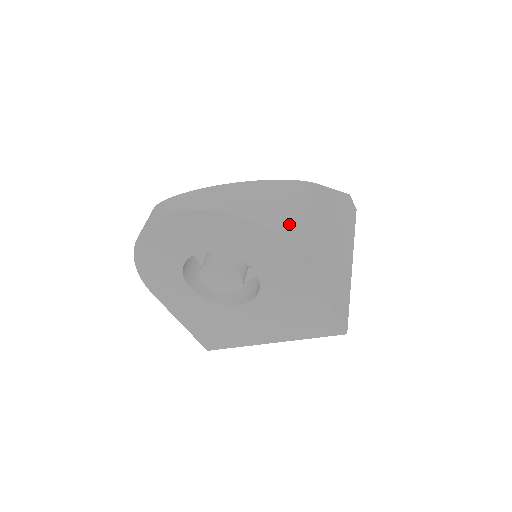
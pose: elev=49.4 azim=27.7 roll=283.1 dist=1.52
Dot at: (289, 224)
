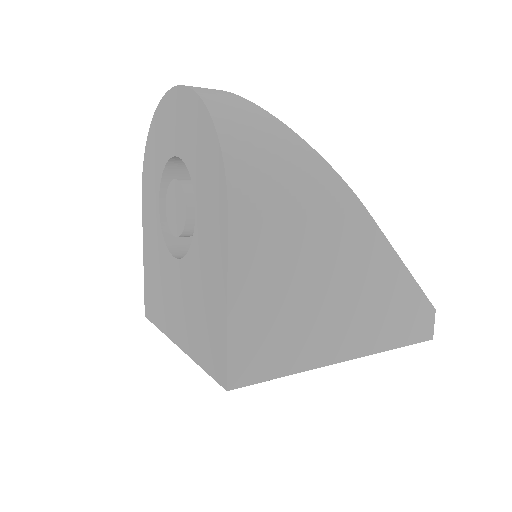
Dot at: (257, 170)
